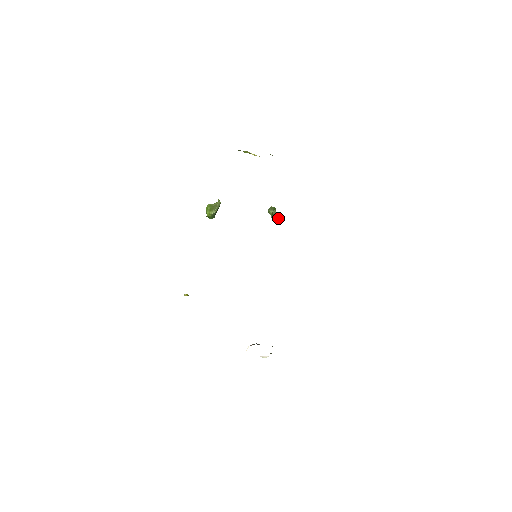
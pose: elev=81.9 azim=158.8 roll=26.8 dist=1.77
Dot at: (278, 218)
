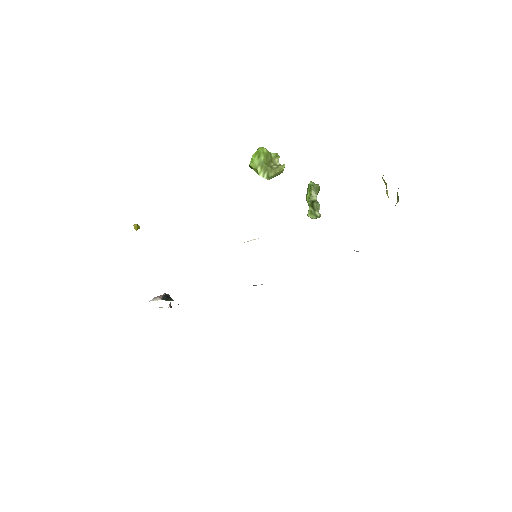
Dot at: (314, 216)
